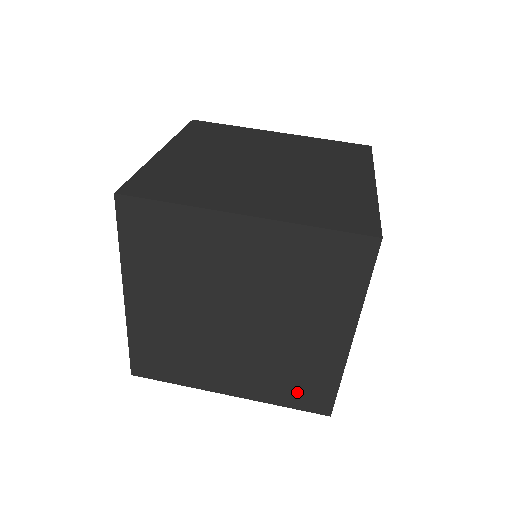
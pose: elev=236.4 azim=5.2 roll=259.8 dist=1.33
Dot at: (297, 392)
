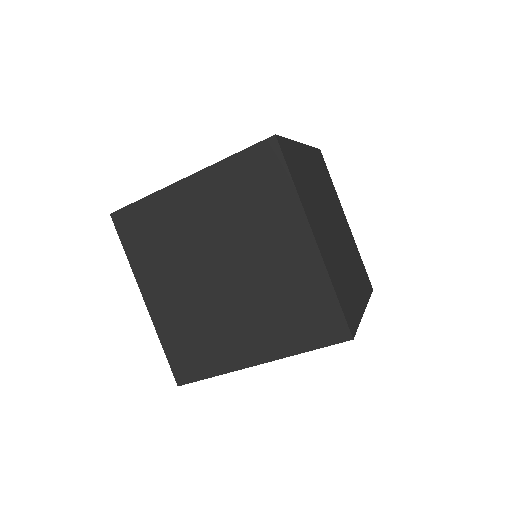
Dot at: occluded
